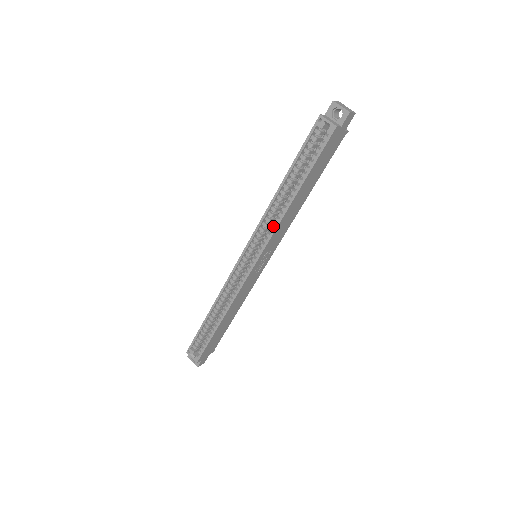
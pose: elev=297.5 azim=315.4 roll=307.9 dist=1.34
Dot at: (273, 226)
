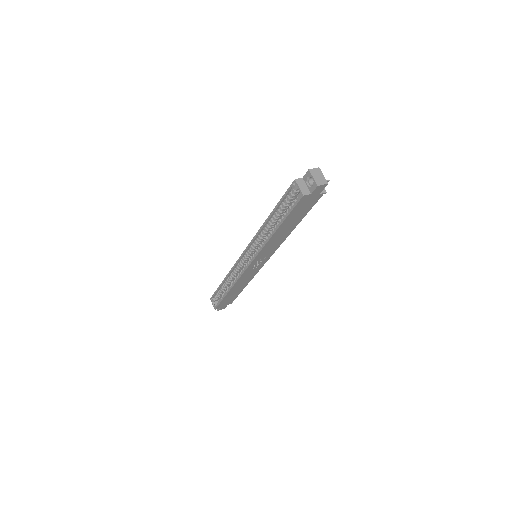
Dot at: (261, 245)
